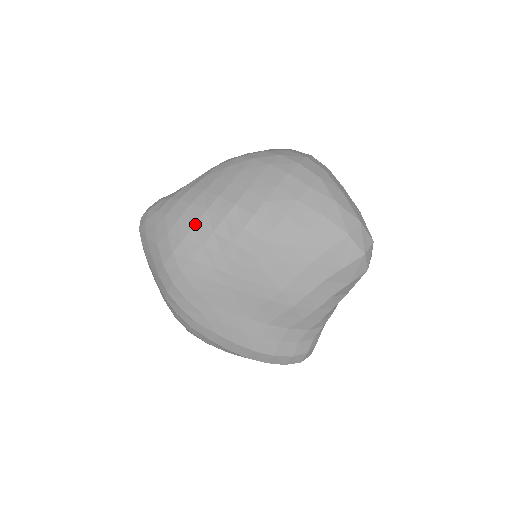
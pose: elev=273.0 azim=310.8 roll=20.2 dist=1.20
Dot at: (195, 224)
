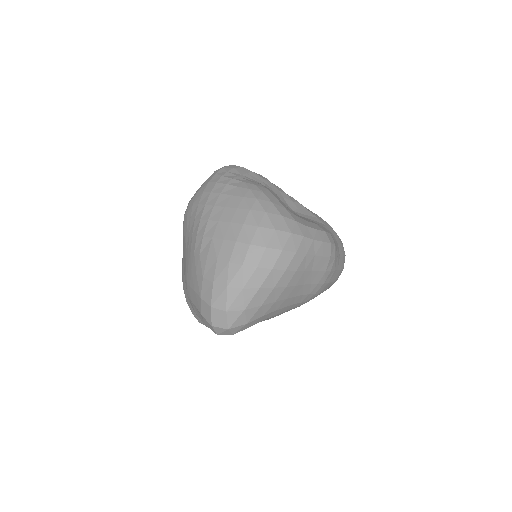
Dot at: (198, 204)
